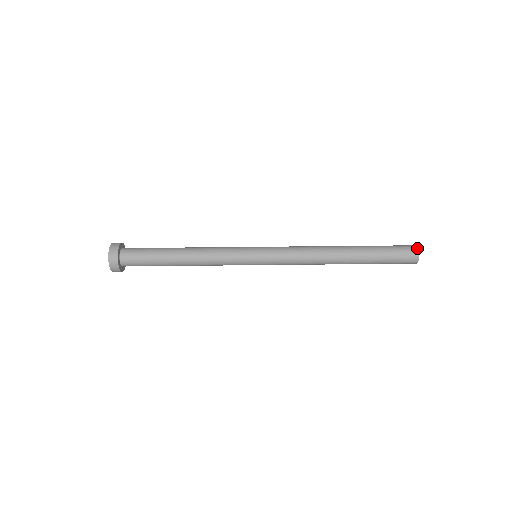
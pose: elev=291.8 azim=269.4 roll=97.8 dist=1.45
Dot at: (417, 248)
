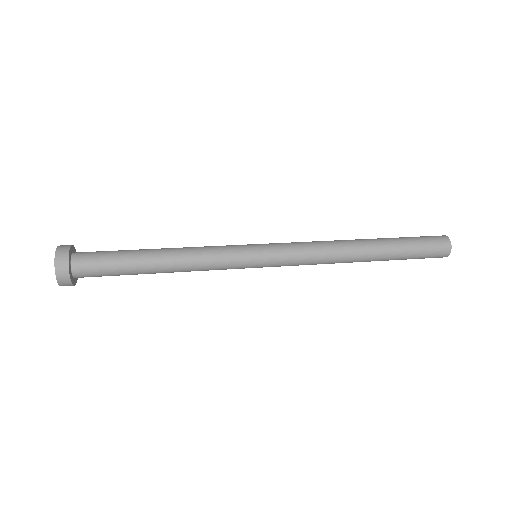
Dot at: (448, 239)
